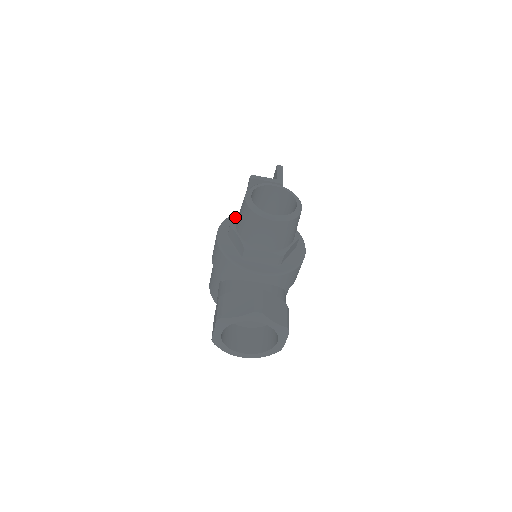
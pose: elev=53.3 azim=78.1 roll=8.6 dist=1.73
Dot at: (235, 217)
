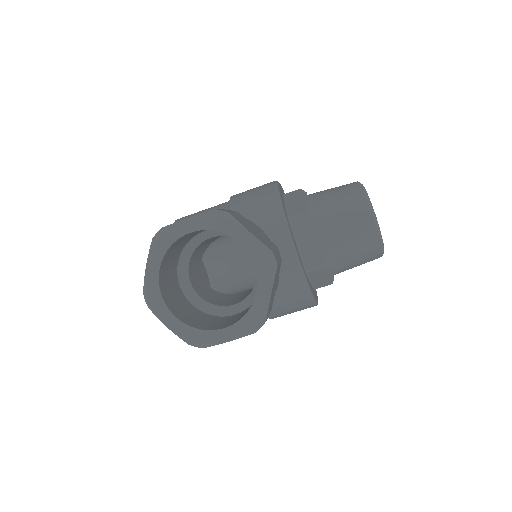
Dot at: occluded
